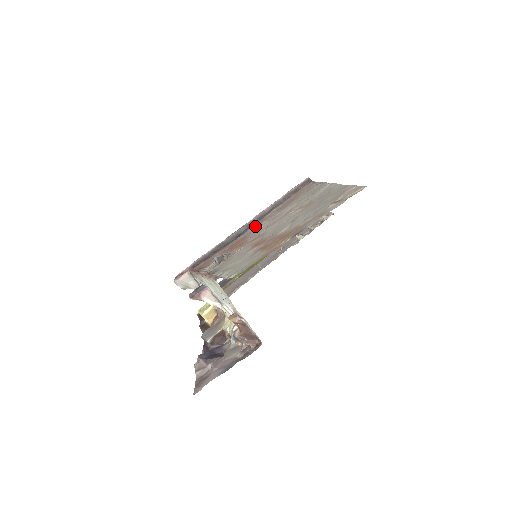
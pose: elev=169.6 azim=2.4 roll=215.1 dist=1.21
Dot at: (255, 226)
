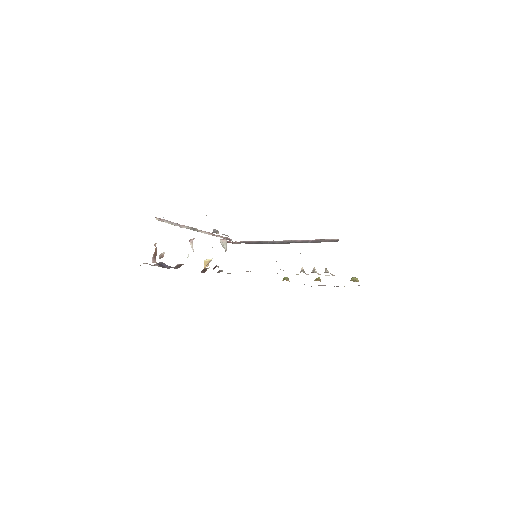
Dot at: occluded
